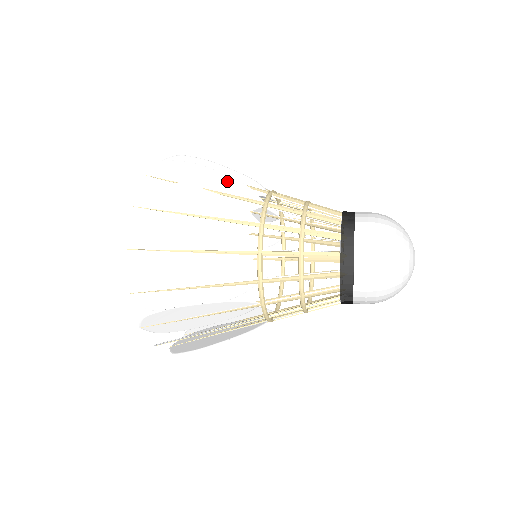
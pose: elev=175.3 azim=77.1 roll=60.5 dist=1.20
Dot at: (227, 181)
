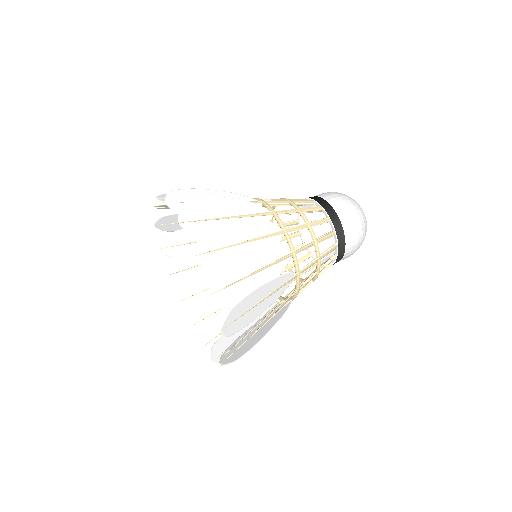
Dot at: (253, 224)
